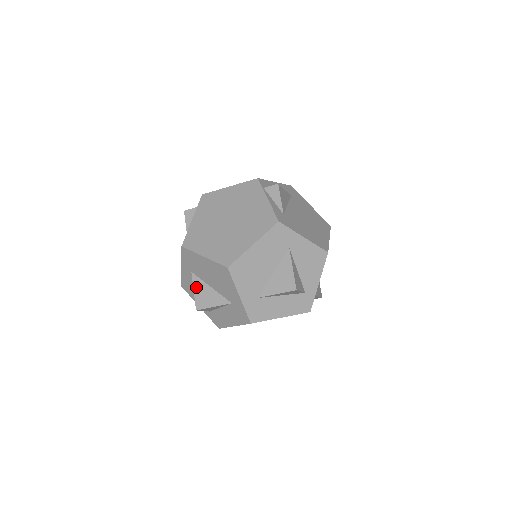
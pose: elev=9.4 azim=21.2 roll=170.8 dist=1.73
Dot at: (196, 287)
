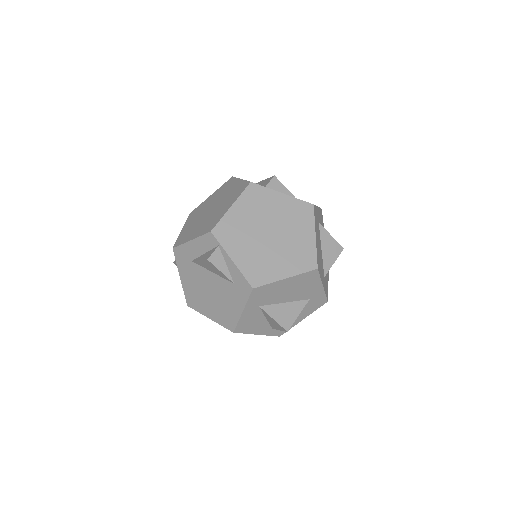
Dot at: (273, 314)
